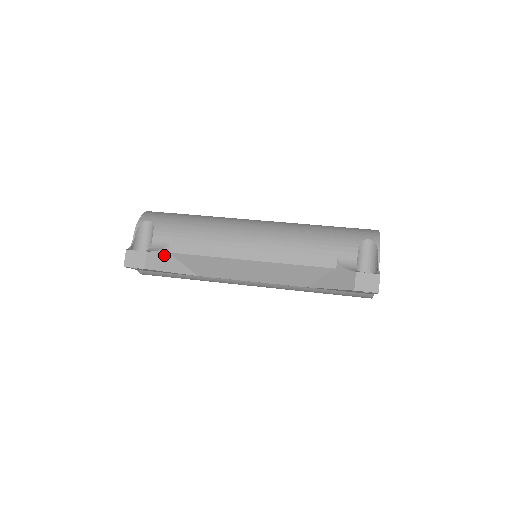
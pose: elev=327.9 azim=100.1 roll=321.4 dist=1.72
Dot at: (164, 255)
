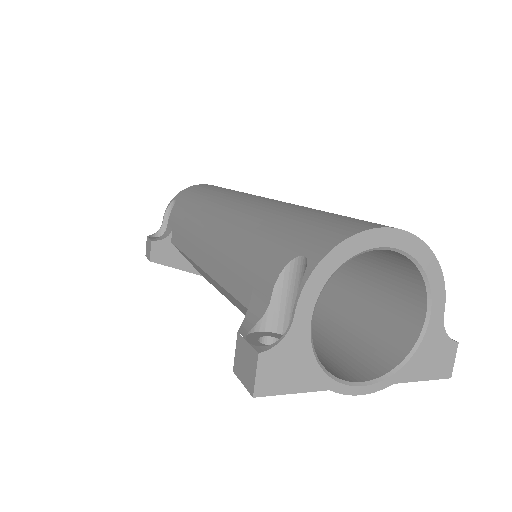
Dot at: (167, 246)
